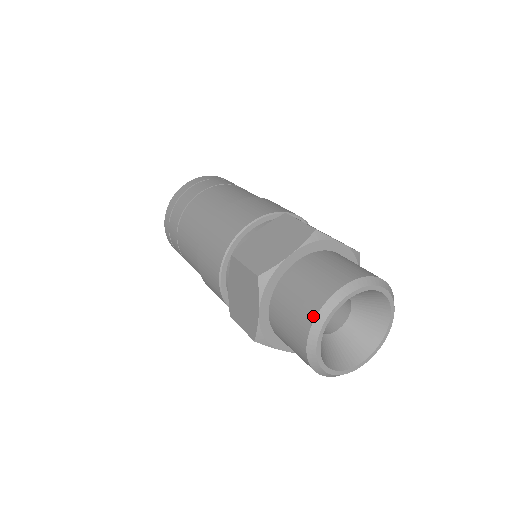
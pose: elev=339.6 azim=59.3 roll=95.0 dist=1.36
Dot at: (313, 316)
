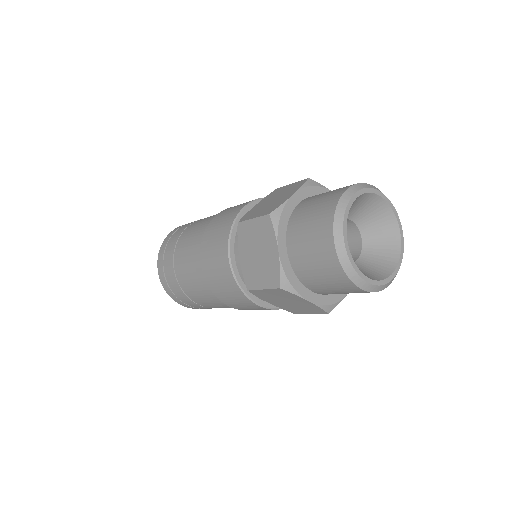
Dot at: (342, 272)
